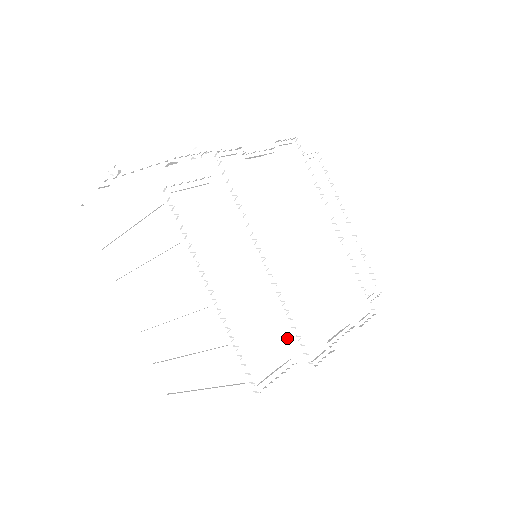
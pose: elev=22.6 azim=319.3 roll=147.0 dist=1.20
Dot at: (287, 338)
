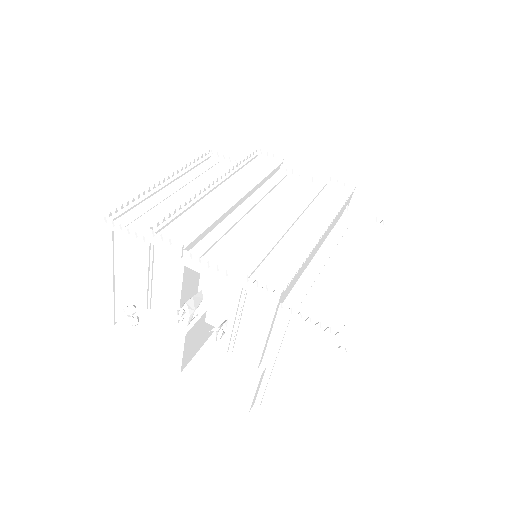
Dot at: occluded
